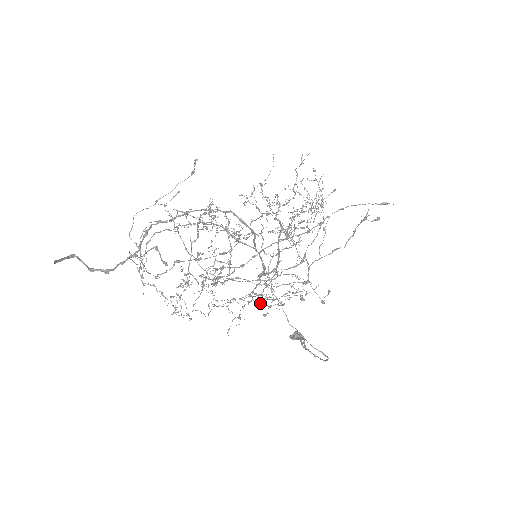
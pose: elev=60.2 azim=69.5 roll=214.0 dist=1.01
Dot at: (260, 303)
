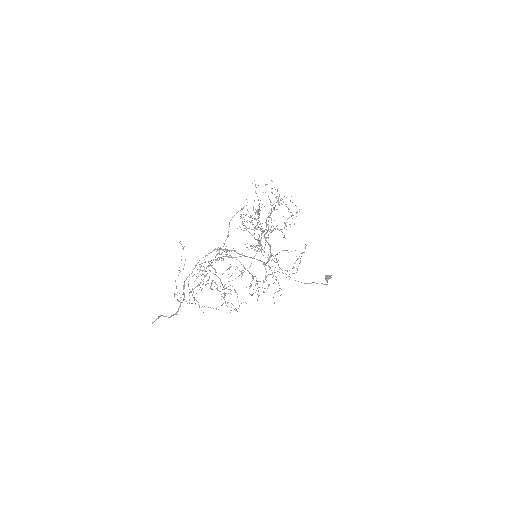
Dot at: occluded
